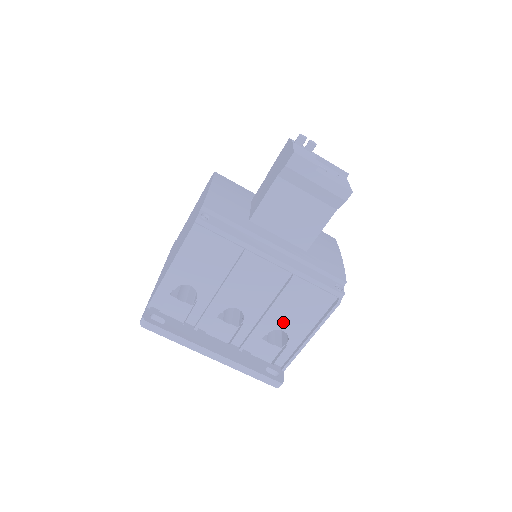
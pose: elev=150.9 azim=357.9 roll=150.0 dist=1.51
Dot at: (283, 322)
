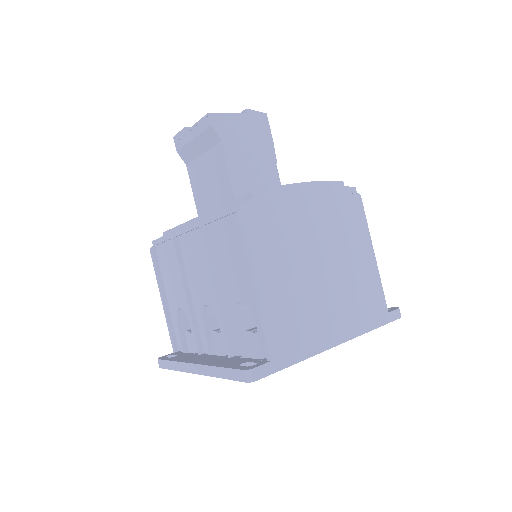
Dot at: (233, 290)
